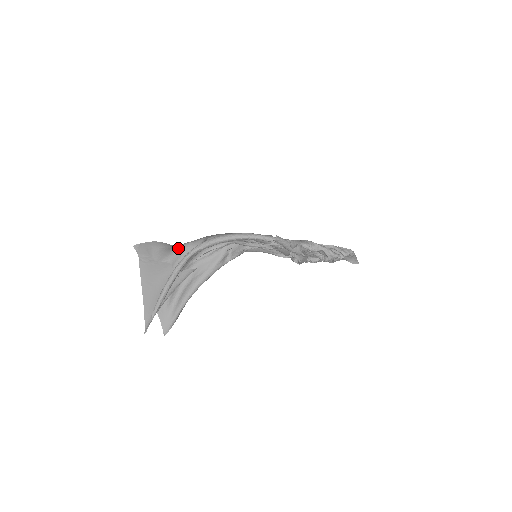
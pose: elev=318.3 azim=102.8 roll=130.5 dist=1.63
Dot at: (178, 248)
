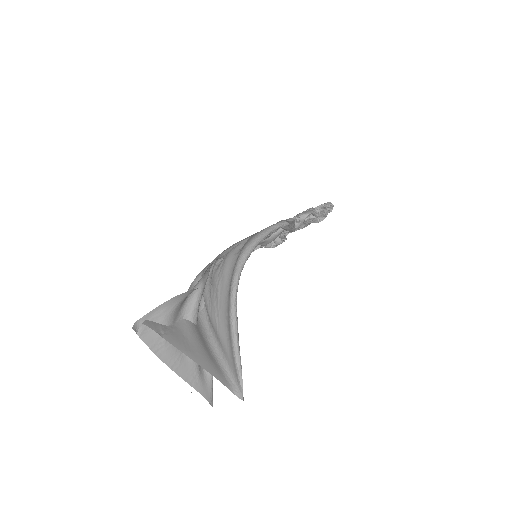
Dot at: occluded
